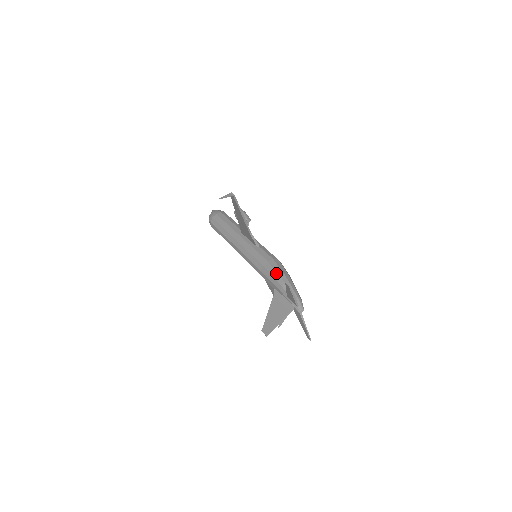
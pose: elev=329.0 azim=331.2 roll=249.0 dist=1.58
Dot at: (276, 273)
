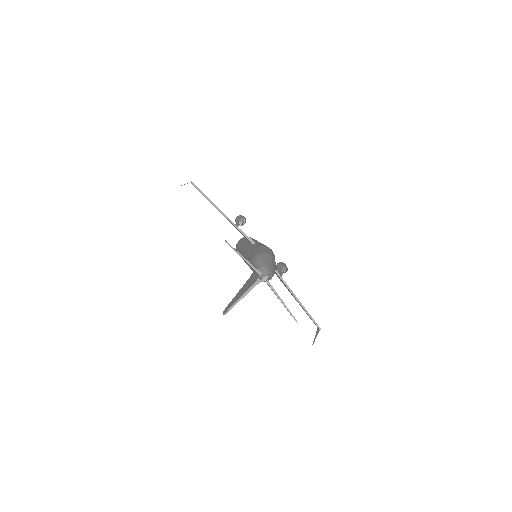
Dot at: (253, 254)
